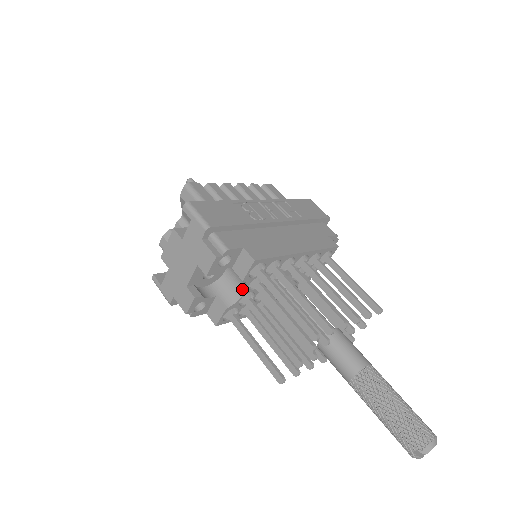
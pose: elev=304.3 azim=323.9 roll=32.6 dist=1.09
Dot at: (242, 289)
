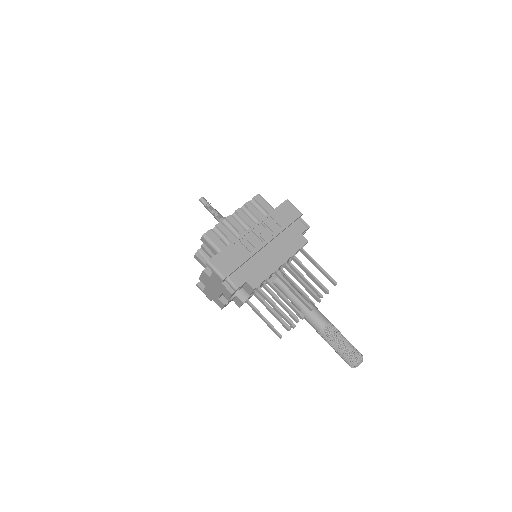
Dot at: occluded
